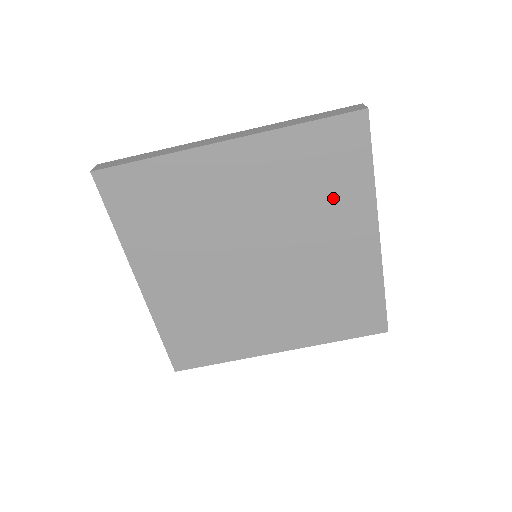
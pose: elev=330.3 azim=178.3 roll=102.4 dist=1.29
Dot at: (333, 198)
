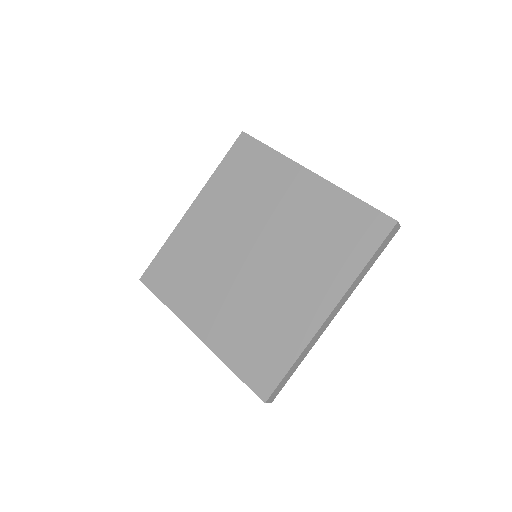
Dot at: (329, 258)
